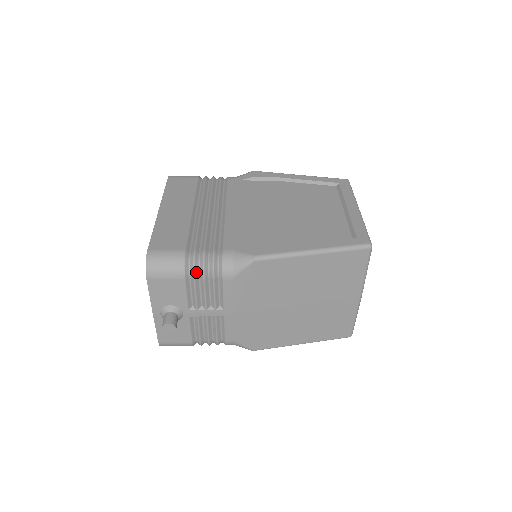
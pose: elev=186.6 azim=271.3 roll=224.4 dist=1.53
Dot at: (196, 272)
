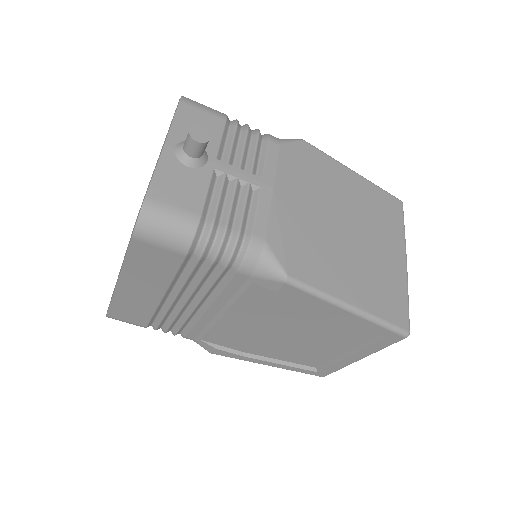
Dot at: (239, 124)
